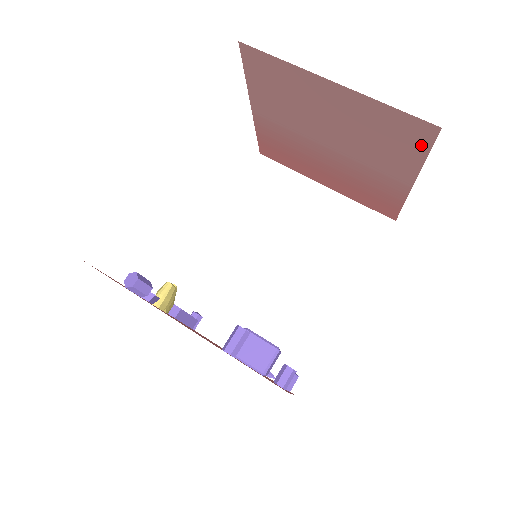
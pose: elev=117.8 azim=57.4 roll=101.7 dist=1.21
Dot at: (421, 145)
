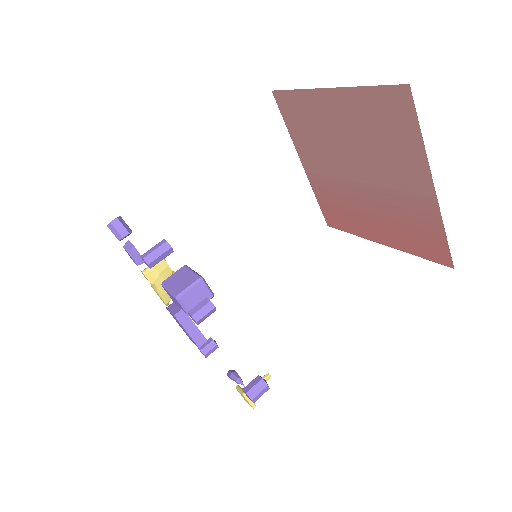
Dot at: (410, 122)
